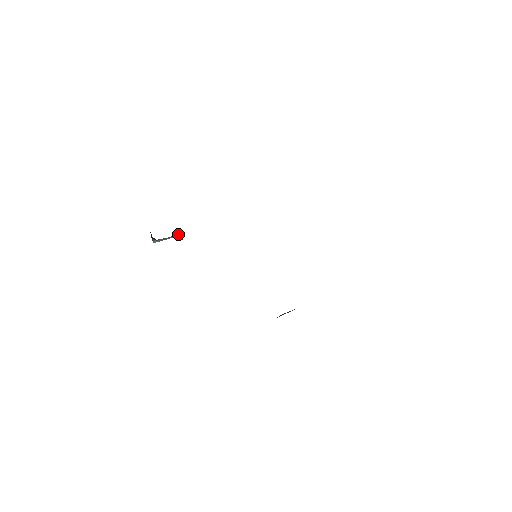
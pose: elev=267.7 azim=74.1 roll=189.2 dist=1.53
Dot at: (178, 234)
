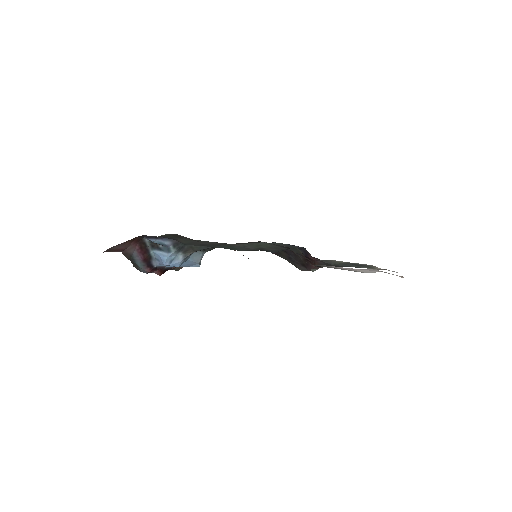
Dot at: (198, 266)
